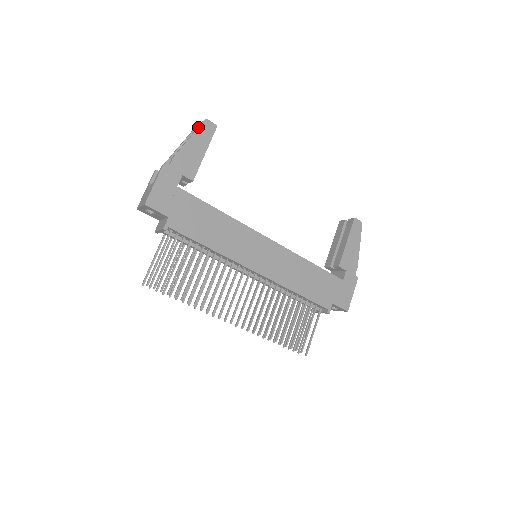
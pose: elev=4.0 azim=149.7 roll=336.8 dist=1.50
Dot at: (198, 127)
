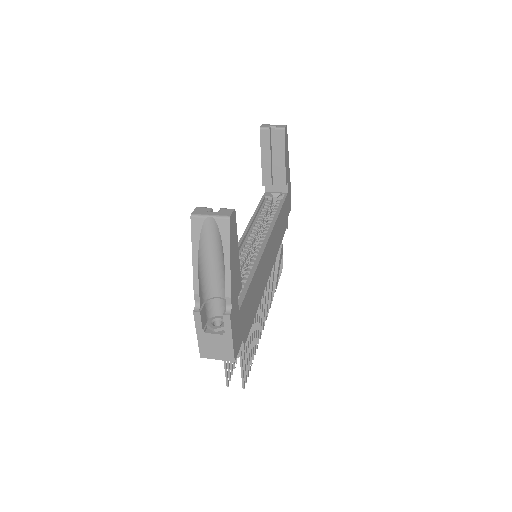
Dot at: (229, 237)
